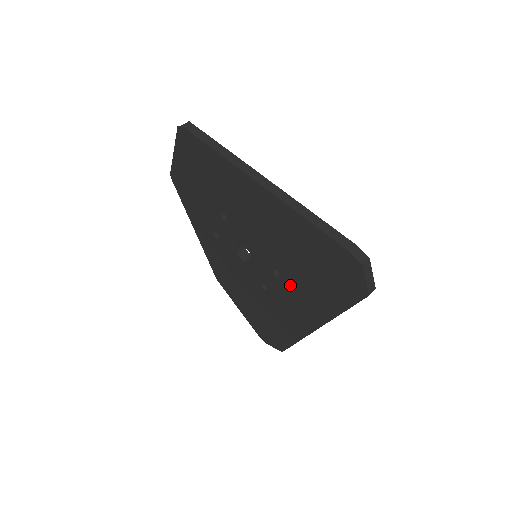
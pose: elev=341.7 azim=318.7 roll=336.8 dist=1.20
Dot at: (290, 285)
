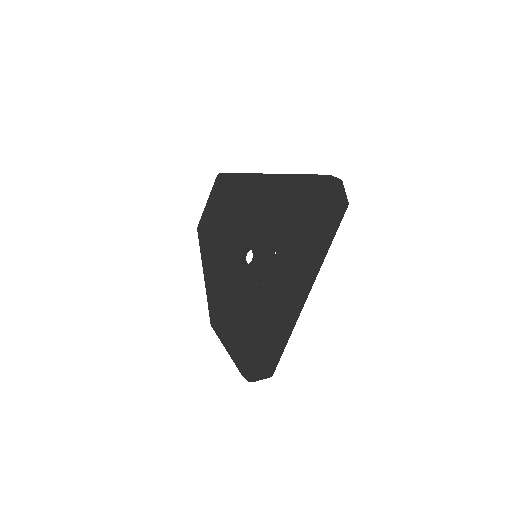
Dot at: (283, 255)
